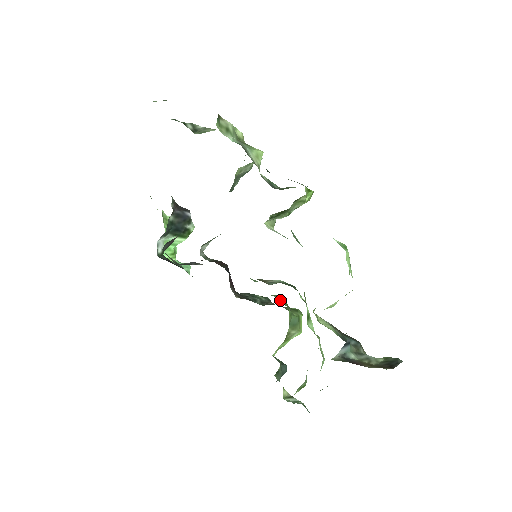
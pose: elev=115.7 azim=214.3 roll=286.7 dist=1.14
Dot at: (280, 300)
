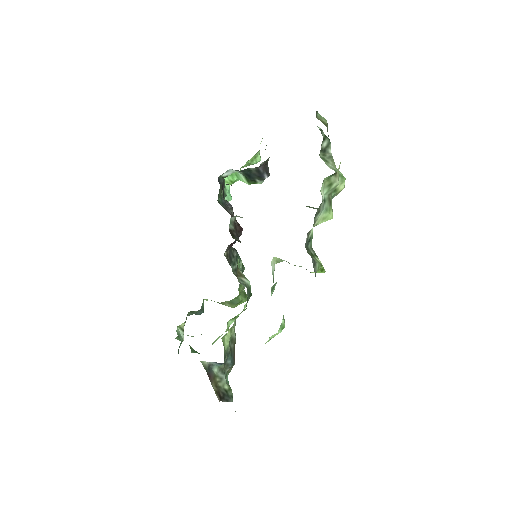
Dot at: (240, 286)
